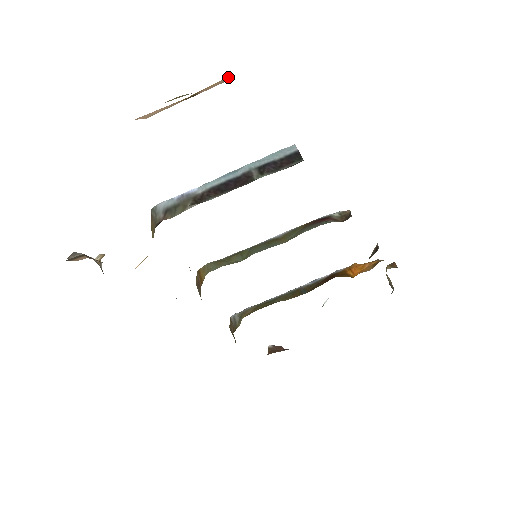
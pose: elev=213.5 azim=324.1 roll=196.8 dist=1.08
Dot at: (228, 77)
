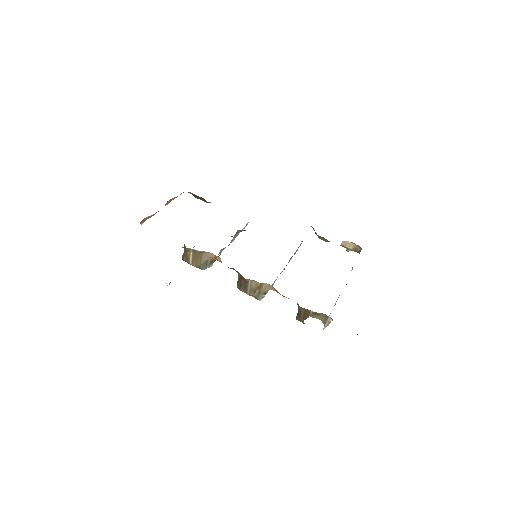
Dot at: occluded
